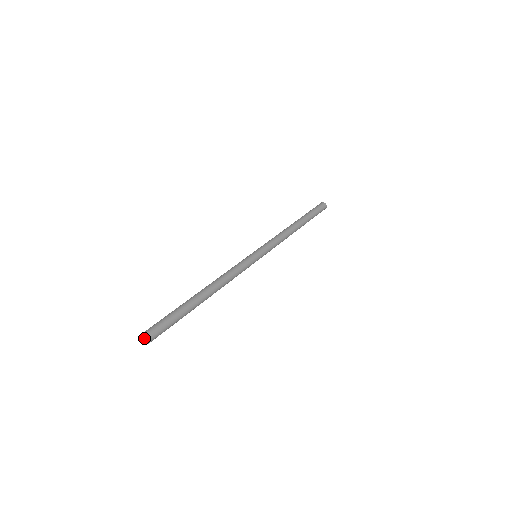
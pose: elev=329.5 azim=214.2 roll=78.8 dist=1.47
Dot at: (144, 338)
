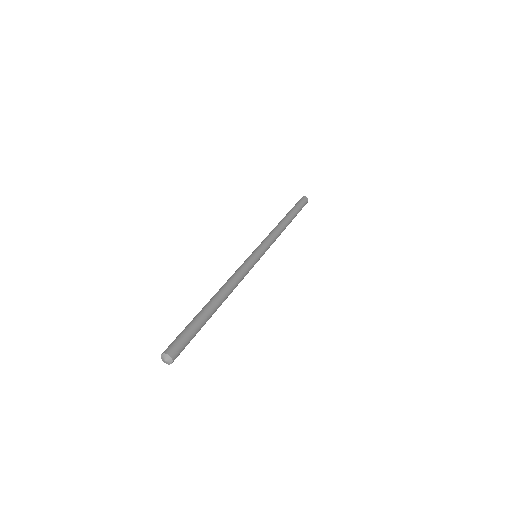
Dot at: (167, 358)
